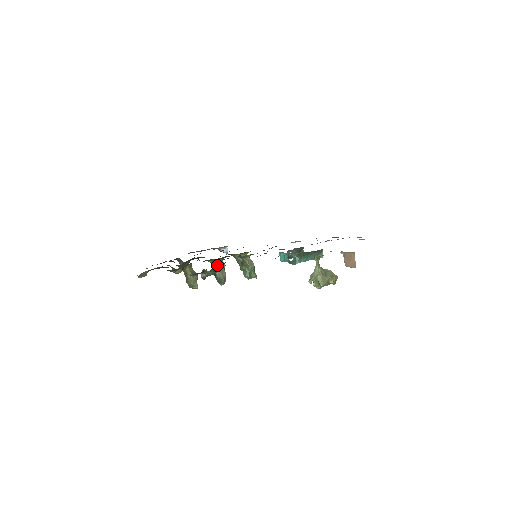
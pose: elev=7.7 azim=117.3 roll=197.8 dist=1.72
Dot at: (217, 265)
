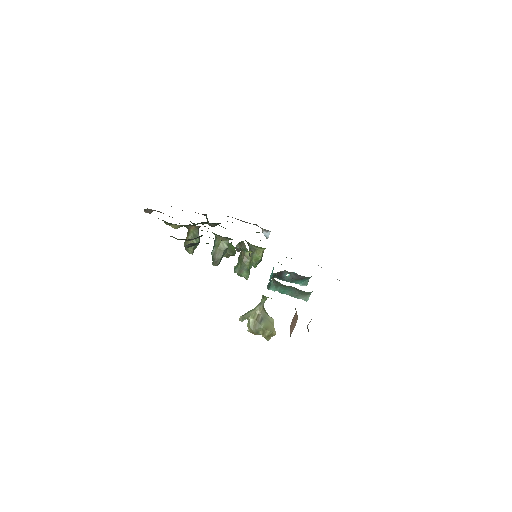
Dot at: (219, 242)
